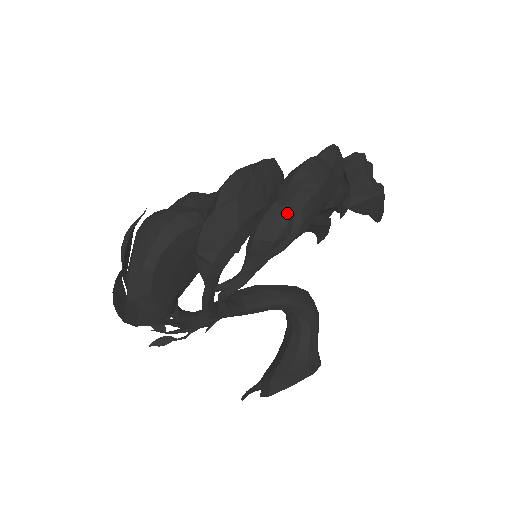
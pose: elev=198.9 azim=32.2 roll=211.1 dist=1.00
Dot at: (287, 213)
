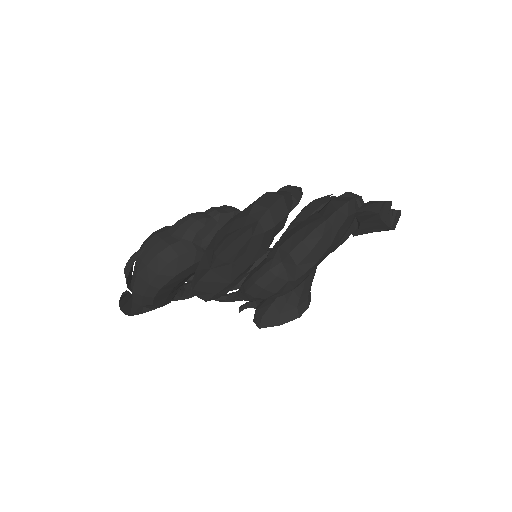
Dot at: (280, 282)
